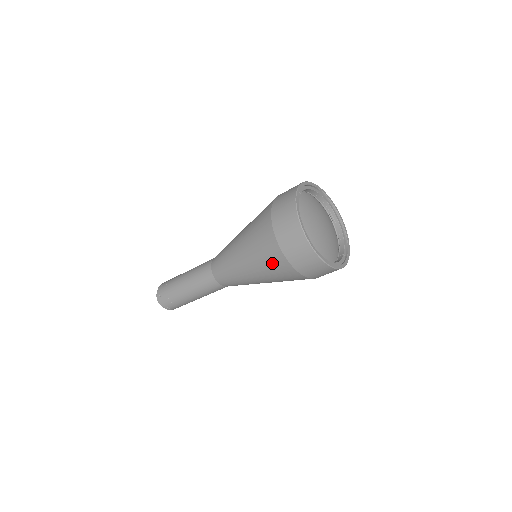
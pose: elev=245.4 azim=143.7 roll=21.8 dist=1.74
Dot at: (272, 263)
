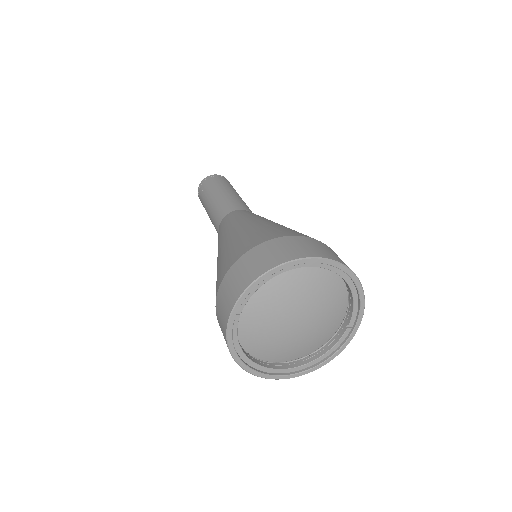
Dot at: occluded
